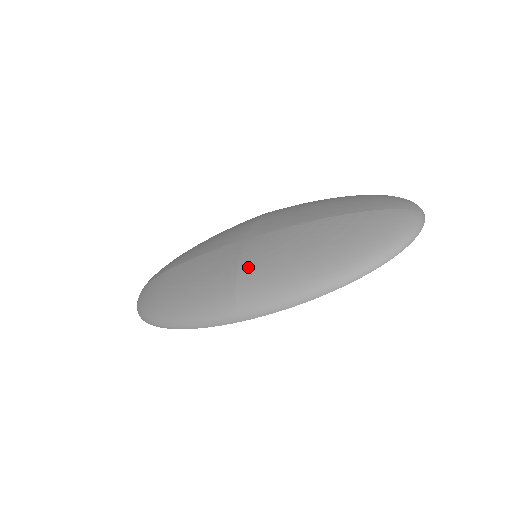
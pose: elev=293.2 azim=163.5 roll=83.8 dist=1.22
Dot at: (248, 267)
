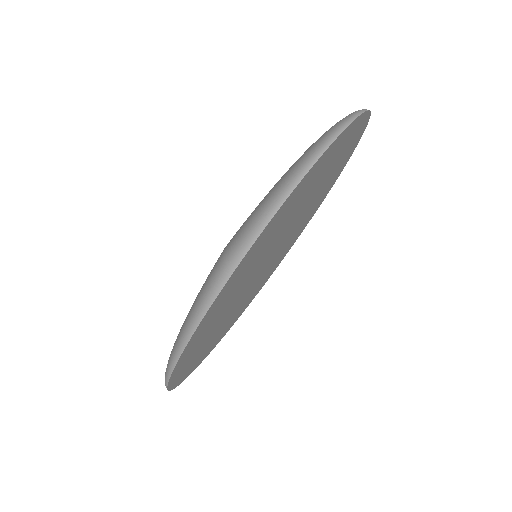
Dot at: occluded
